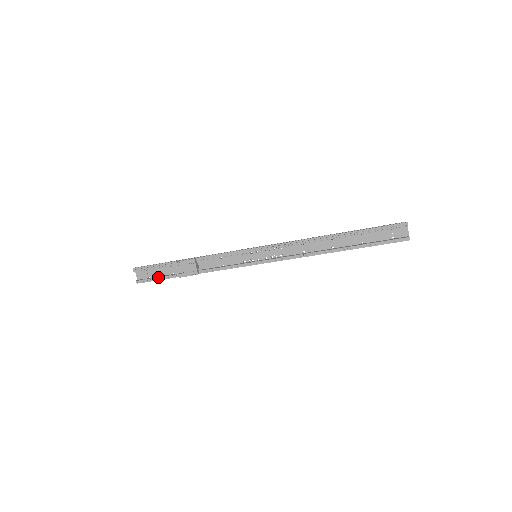
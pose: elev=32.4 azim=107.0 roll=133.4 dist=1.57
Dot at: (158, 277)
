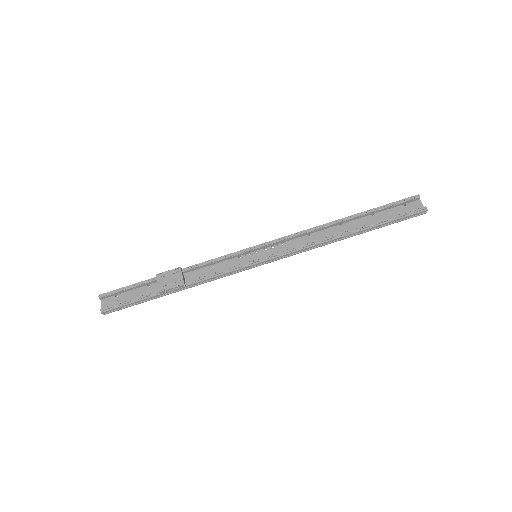
Dot at: (131, 299)
